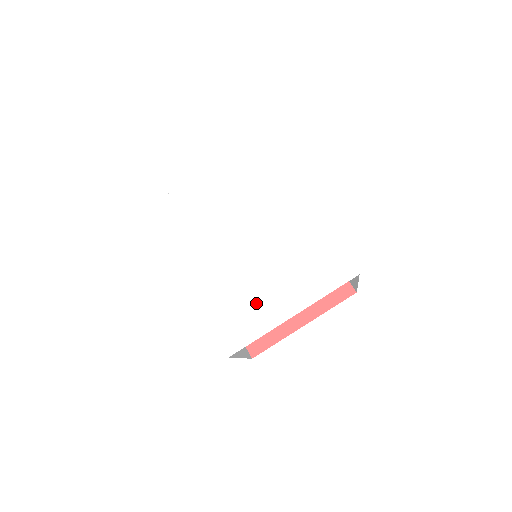
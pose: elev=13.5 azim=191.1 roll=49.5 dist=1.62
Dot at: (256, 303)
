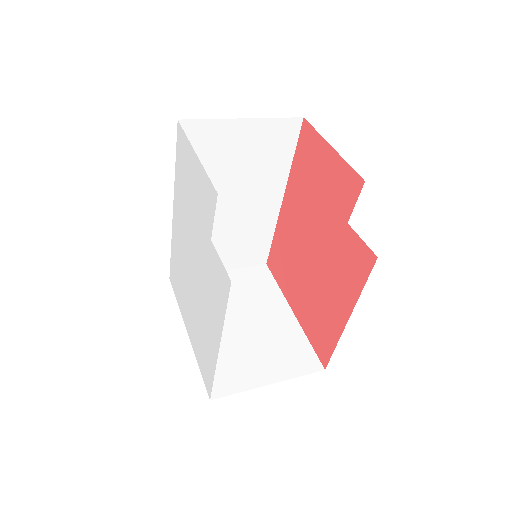
Dot at: (183, 293)
